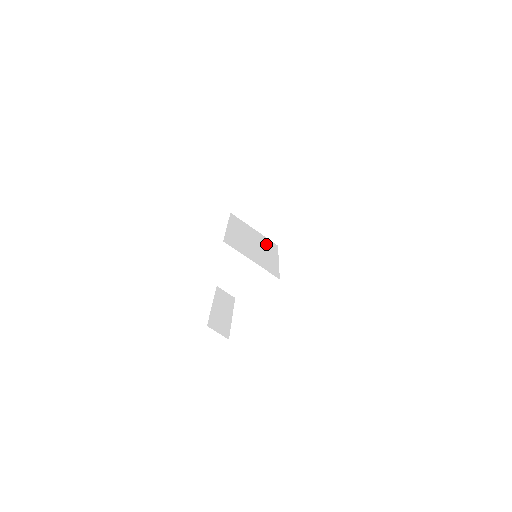
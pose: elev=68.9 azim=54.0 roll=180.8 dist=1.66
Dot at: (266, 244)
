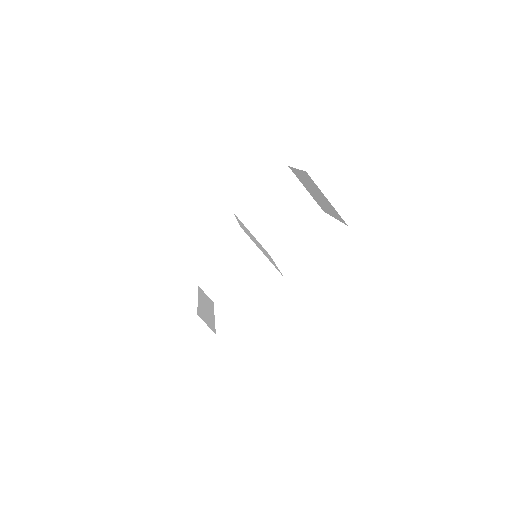
Dot at: occluded
